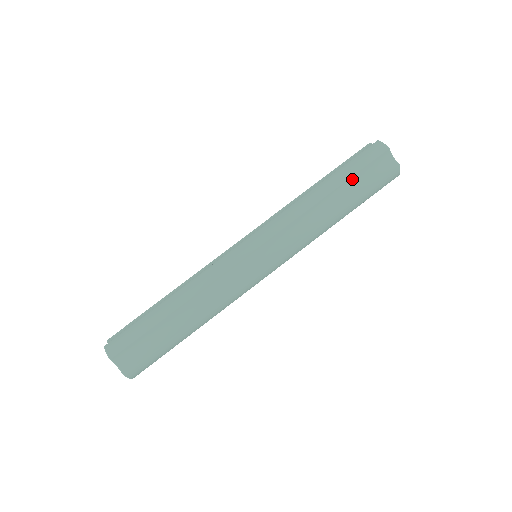
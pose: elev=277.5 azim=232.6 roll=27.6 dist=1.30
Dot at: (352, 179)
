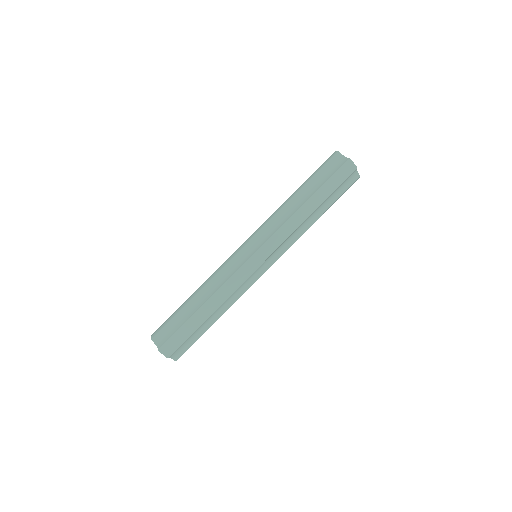
Dot at: (313, 180)
